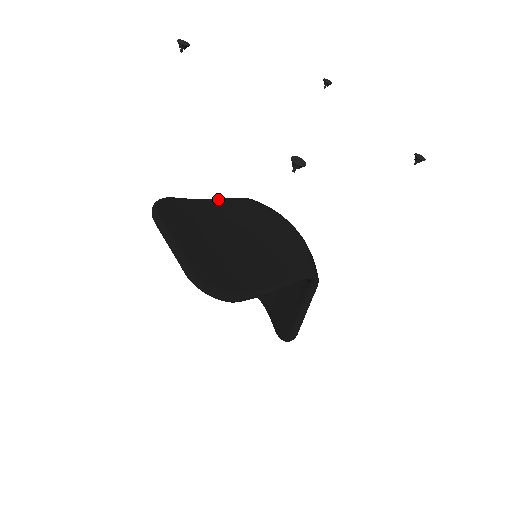
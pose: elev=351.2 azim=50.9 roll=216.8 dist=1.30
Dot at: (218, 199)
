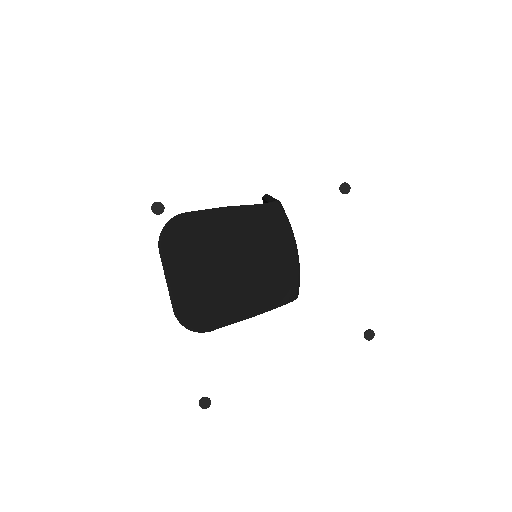
Dot at: (229, 211)
